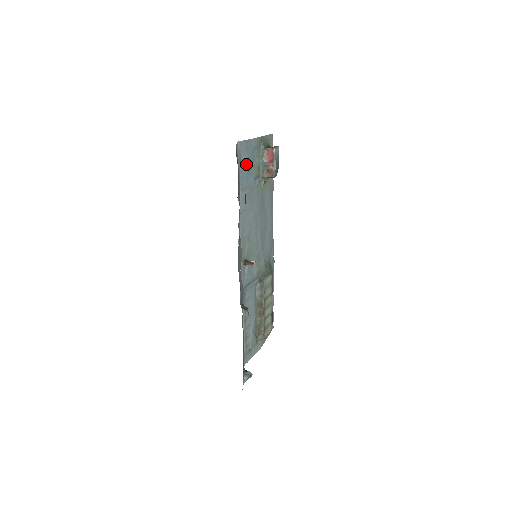
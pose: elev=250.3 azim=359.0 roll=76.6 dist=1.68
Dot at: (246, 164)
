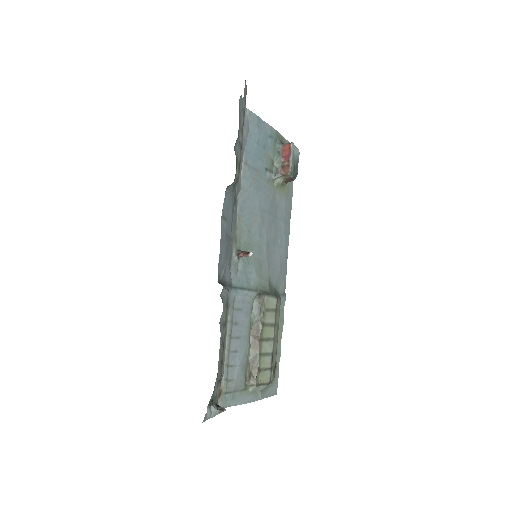
Dot at: (255, 142)
